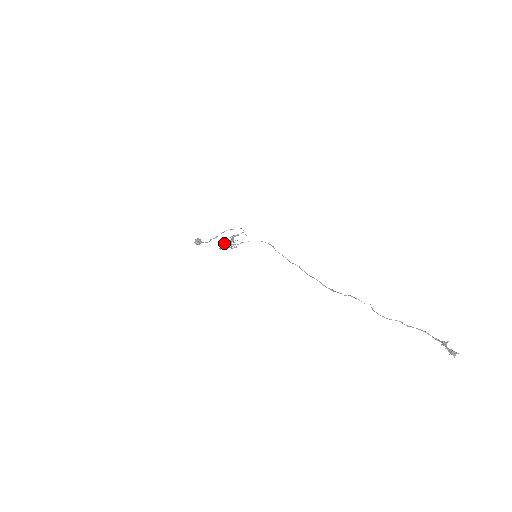
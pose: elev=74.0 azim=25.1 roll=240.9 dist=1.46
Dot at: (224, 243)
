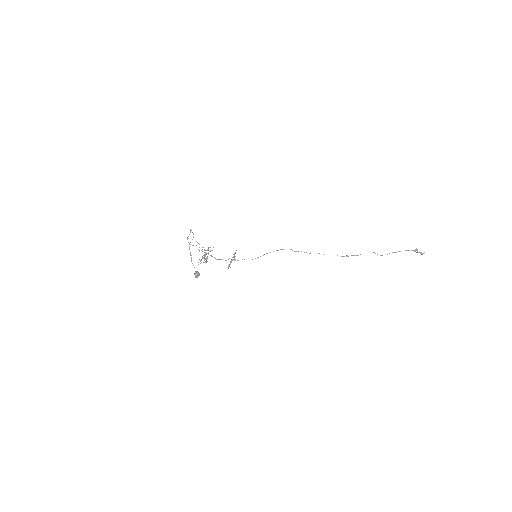
Dot at: (230, 264)
